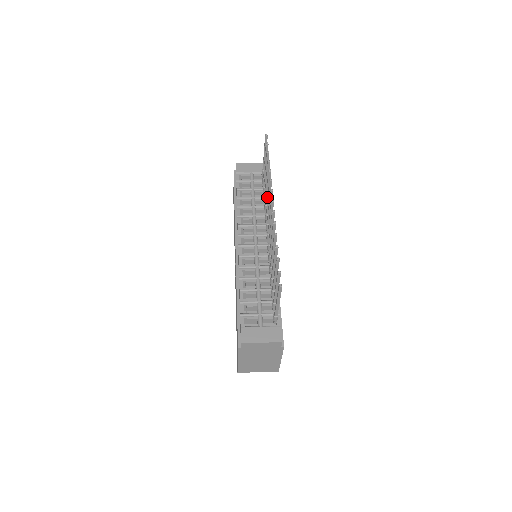
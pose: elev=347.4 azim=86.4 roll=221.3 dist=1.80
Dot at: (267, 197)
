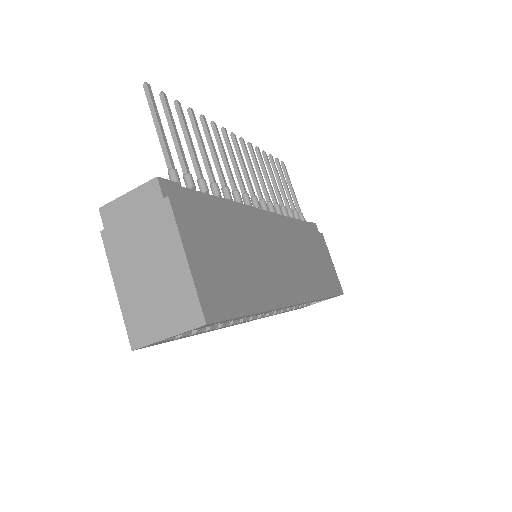
Dot at: (270, 190)
